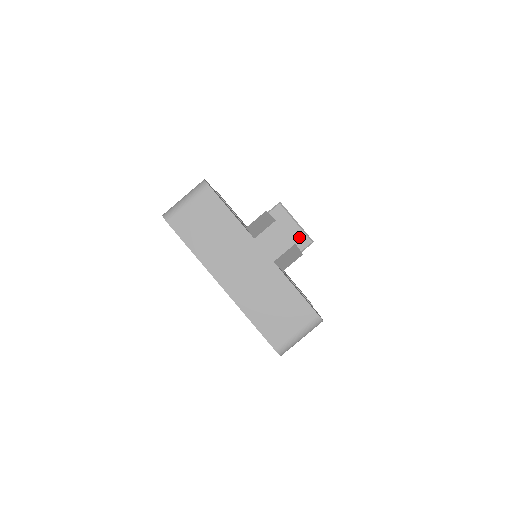
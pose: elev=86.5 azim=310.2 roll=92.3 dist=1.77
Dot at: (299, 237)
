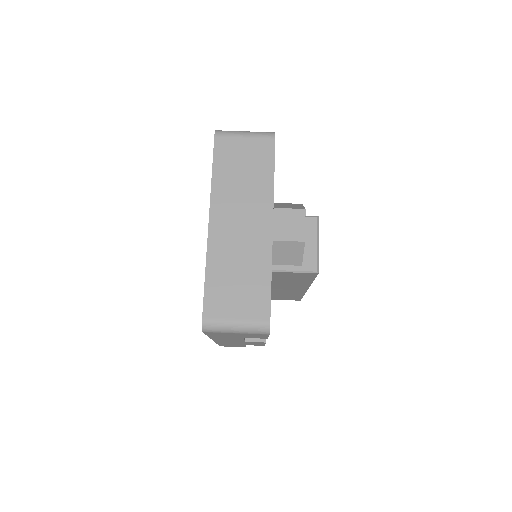
Dot at: (309, 258)
